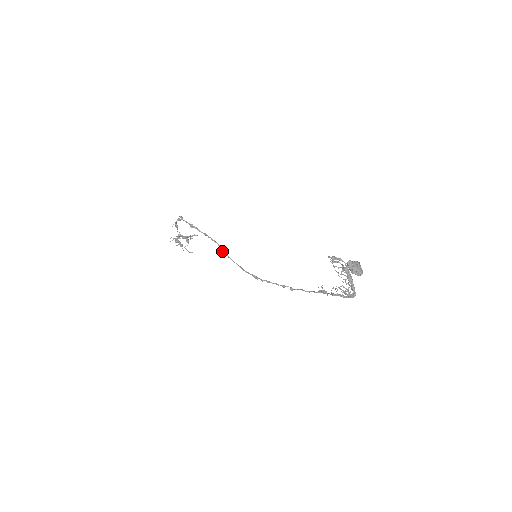
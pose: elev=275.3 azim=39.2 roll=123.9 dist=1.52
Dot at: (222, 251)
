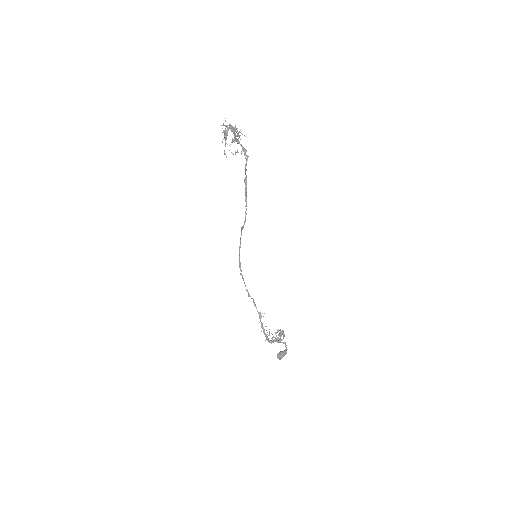
Dot at: (242, 227)
